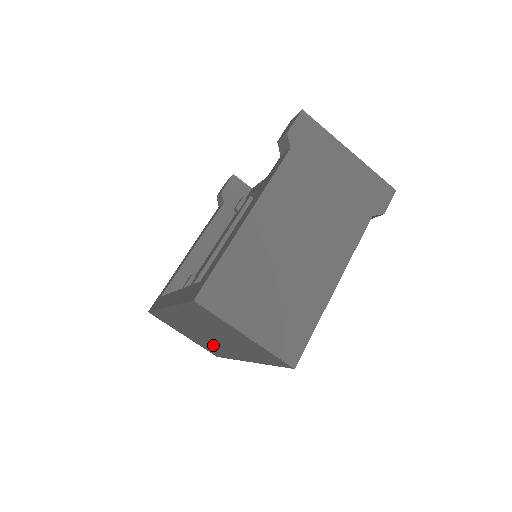
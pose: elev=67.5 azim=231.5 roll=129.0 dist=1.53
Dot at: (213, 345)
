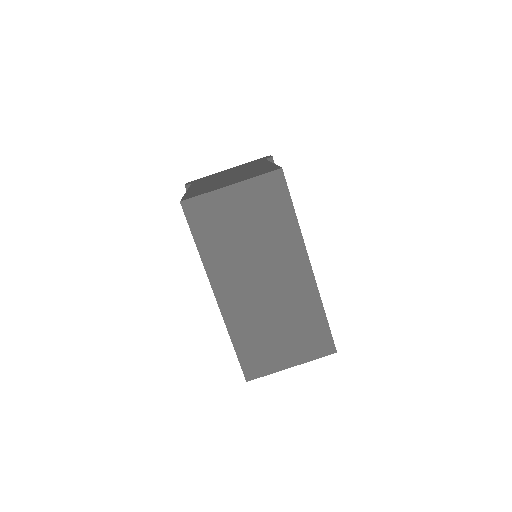
Dot at: (293, 308)
